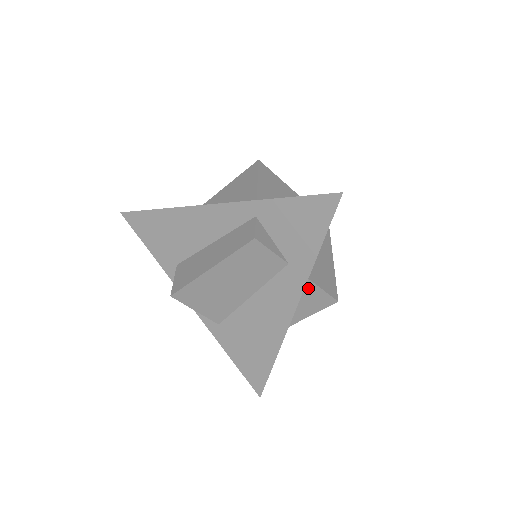
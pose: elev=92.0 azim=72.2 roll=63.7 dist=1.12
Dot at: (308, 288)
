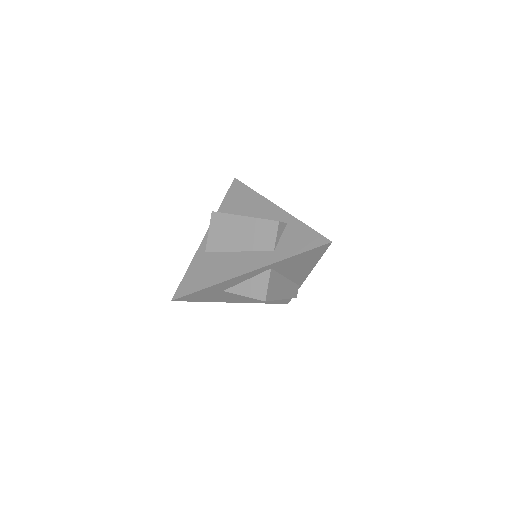
Dot at: (264, 276)
